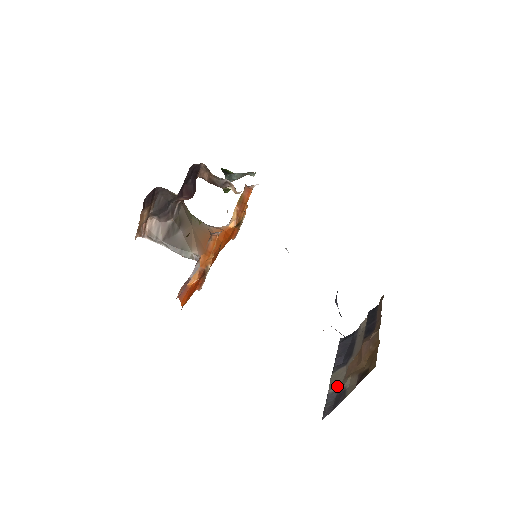
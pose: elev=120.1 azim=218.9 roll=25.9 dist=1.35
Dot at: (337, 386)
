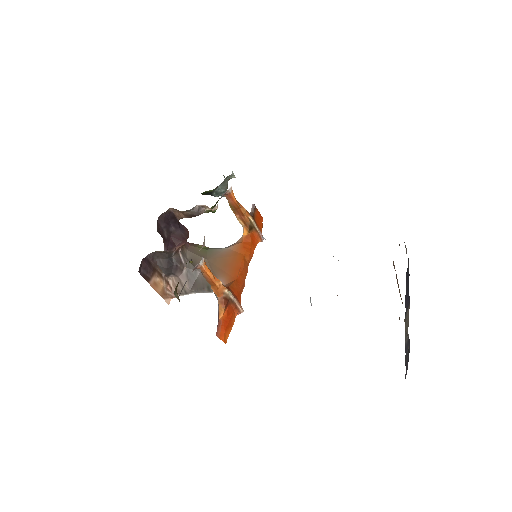
Dot at: occluded
